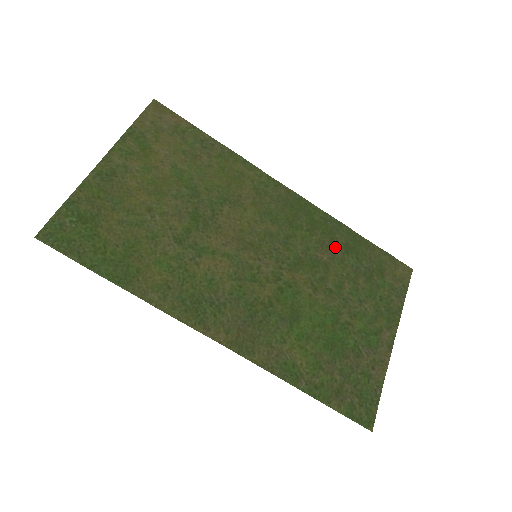
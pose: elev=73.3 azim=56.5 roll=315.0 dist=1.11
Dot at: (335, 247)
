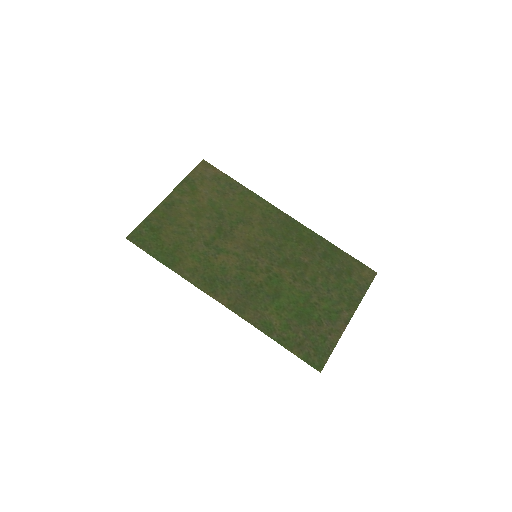
Dot at: (315, 254)
